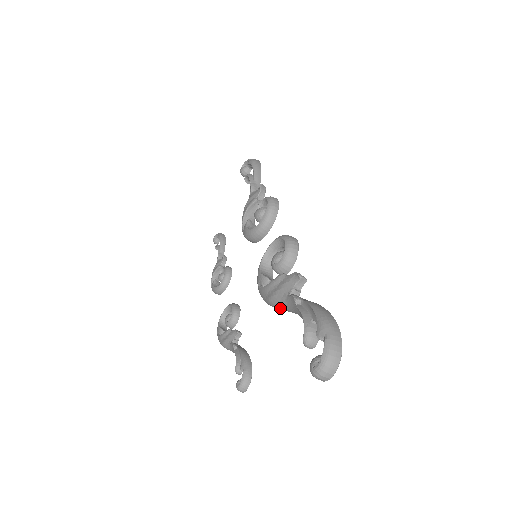
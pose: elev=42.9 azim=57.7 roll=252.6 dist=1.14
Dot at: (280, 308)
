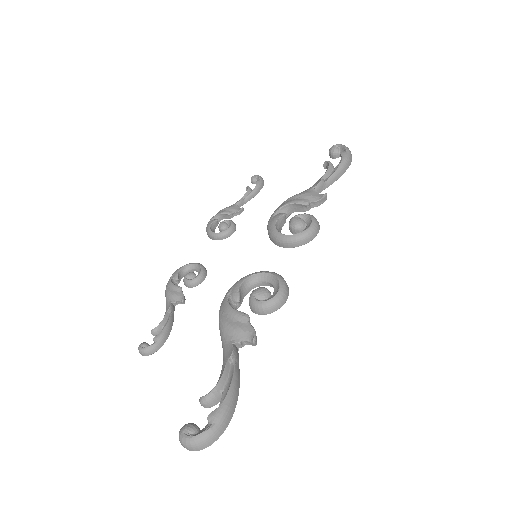
Dot at: (221, 336)
